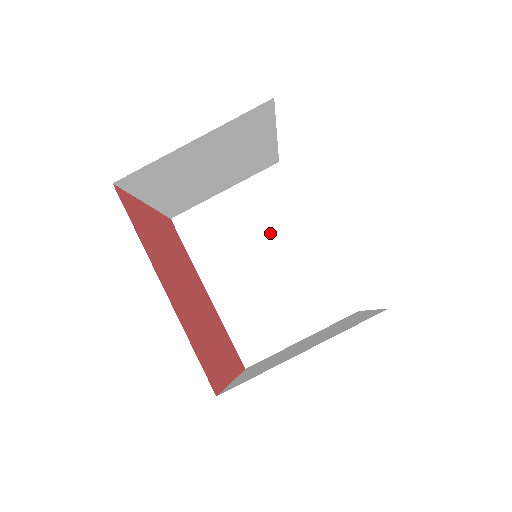
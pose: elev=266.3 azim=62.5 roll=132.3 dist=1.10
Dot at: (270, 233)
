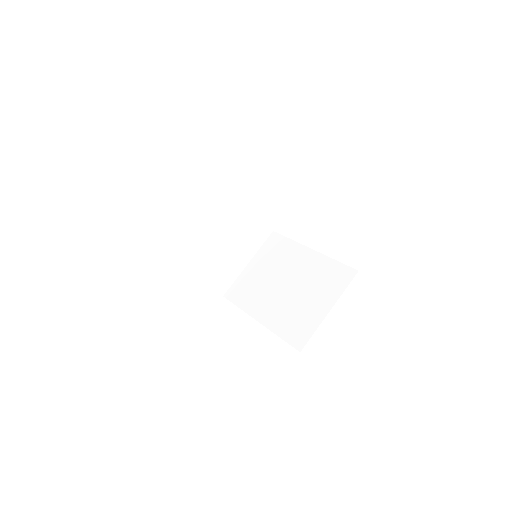
Dot at: (283, 266)
